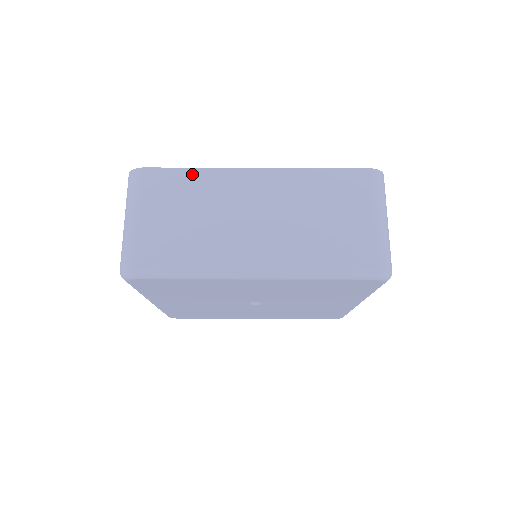
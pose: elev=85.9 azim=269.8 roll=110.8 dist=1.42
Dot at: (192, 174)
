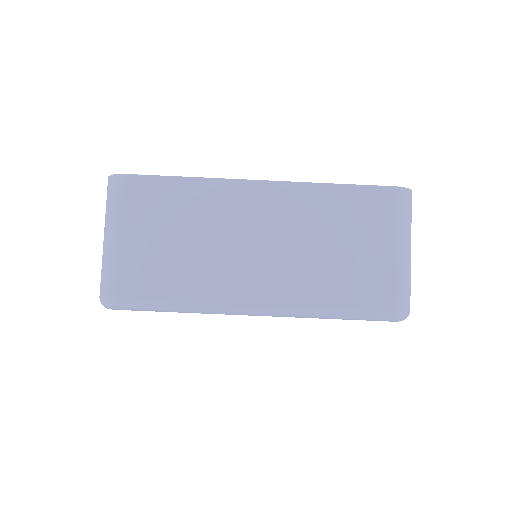
Dot at: (184, 185)
